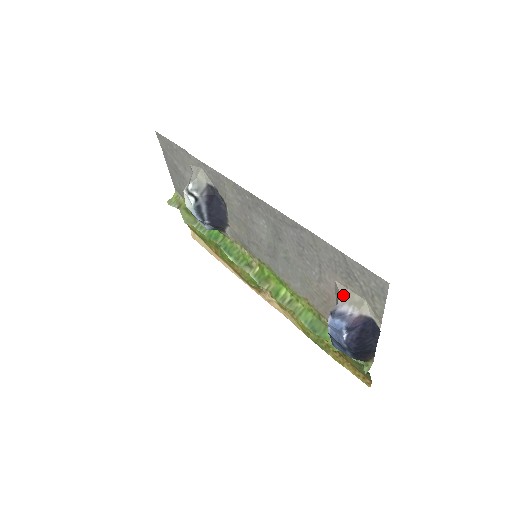
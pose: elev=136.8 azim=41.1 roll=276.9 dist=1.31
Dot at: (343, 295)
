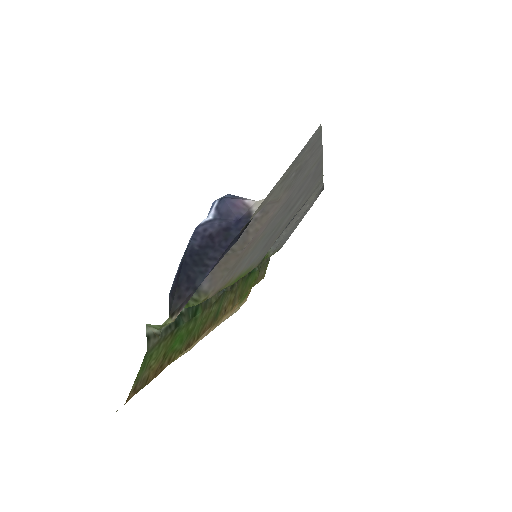
Dot at: (266, 204)
